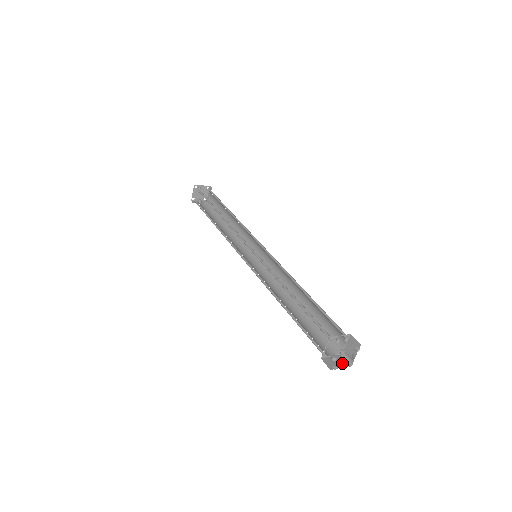
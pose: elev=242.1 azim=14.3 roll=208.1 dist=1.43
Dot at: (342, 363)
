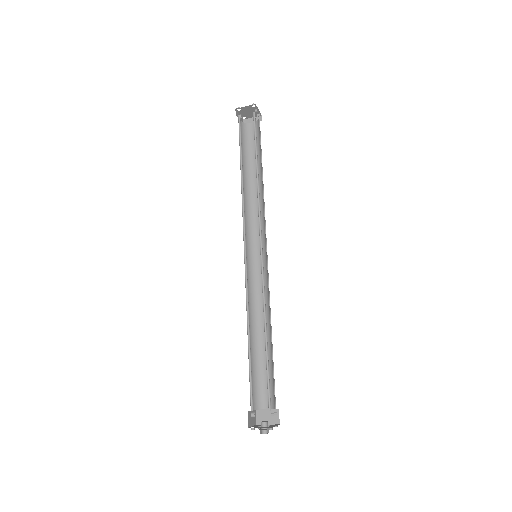
Dot at: occluded
